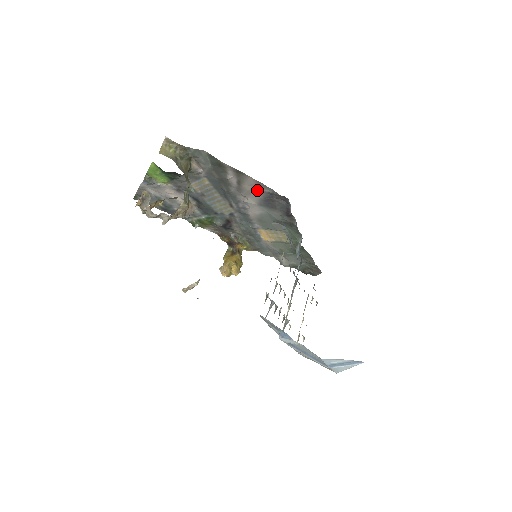
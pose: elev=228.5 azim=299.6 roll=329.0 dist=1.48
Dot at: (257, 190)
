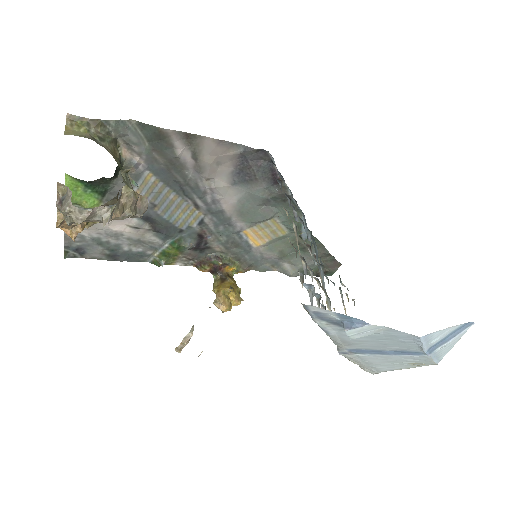
Dot at: (223, 158)
